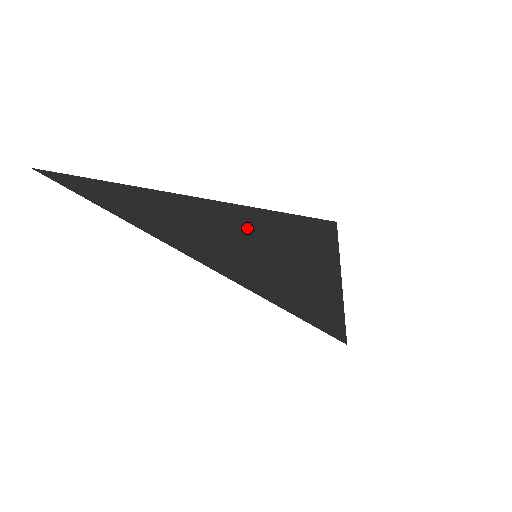
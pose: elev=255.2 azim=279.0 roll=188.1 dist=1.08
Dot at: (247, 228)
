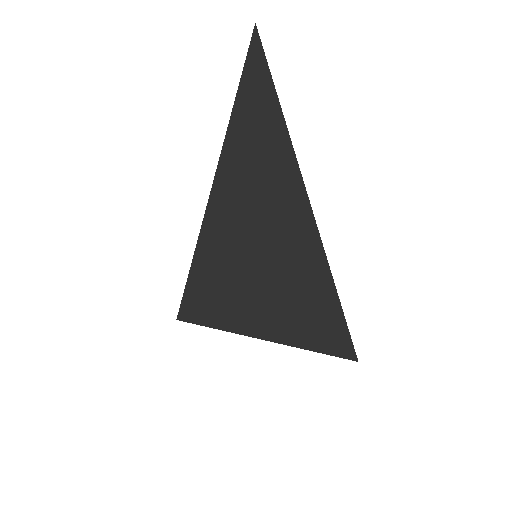
Dot at: occluded
